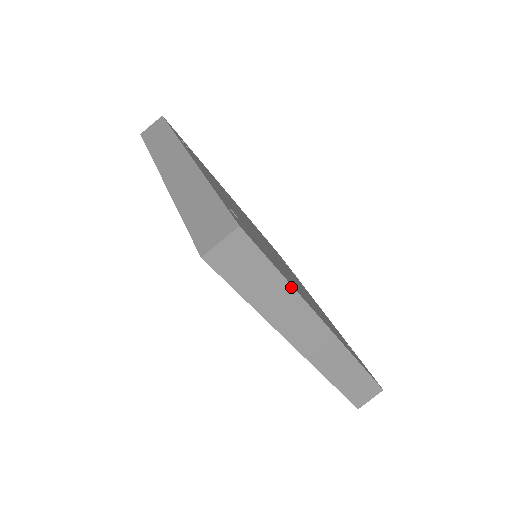
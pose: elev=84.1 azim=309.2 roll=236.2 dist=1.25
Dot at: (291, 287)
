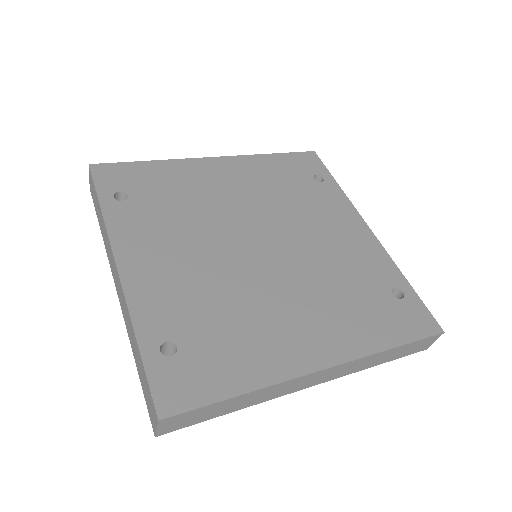
Dot at: (254, 391)
